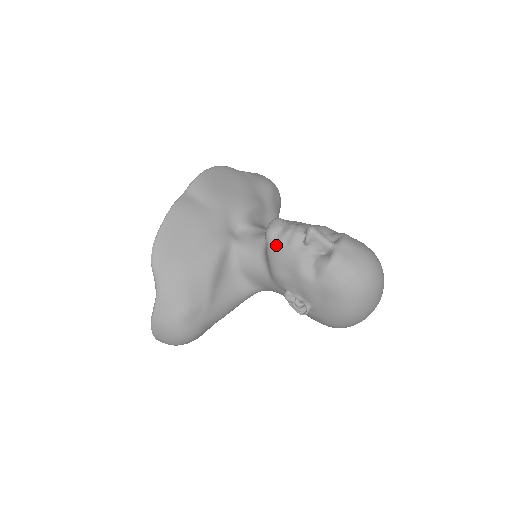
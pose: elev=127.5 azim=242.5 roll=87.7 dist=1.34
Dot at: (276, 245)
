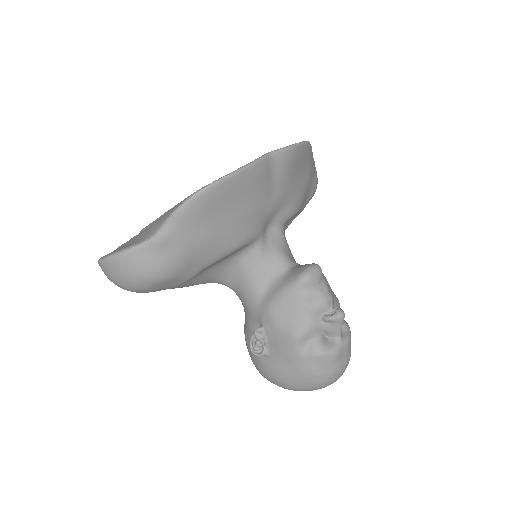
Dot at: (301, 295)
